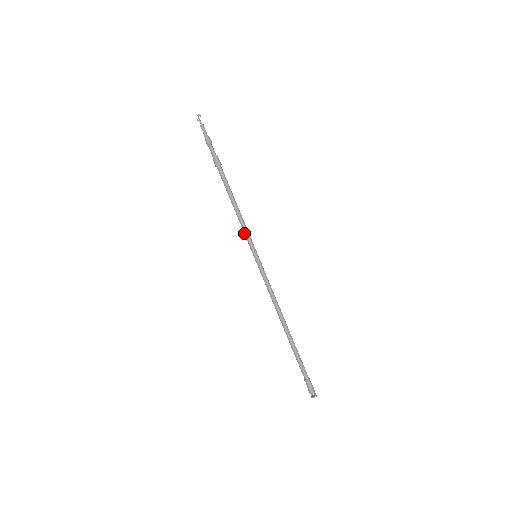
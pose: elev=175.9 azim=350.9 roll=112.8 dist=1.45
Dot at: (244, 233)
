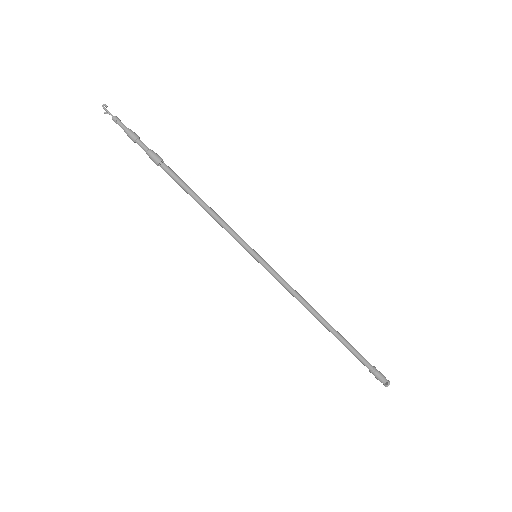
Dot at: occluded
